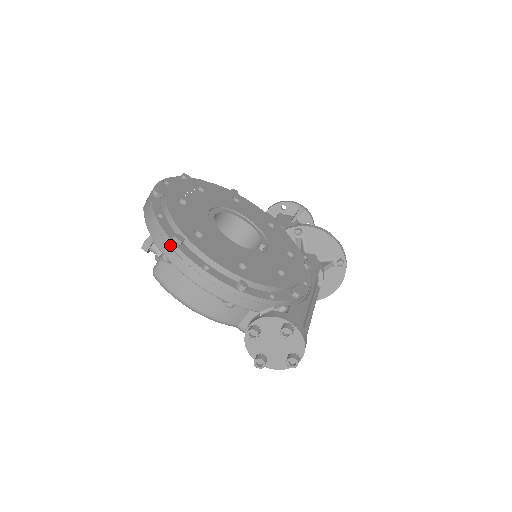
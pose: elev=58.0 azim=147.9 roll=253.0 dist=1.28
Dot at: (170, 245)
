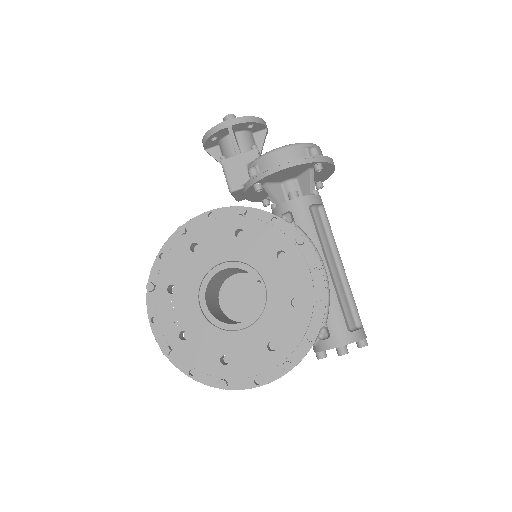
Dot at: occluded
